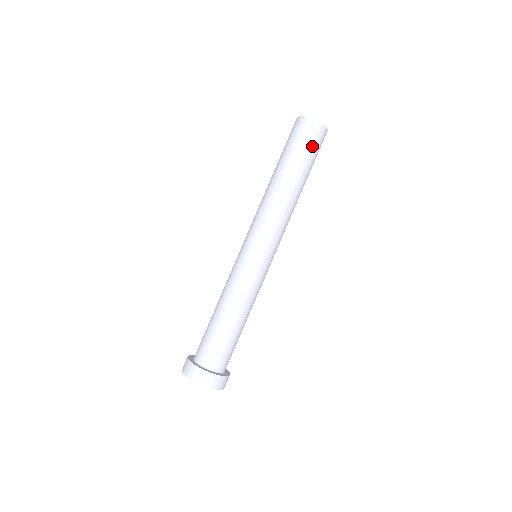
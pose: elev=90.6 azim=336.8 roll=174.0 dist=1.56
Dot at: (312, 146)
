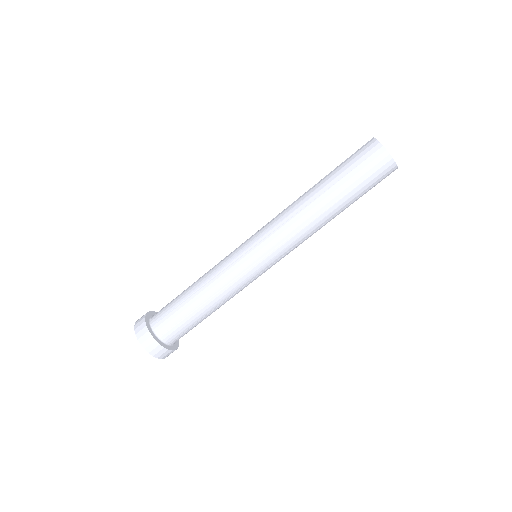
Dot at: (374, 186)
